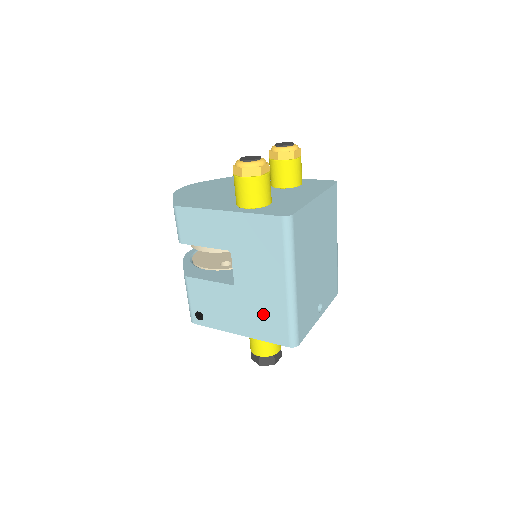
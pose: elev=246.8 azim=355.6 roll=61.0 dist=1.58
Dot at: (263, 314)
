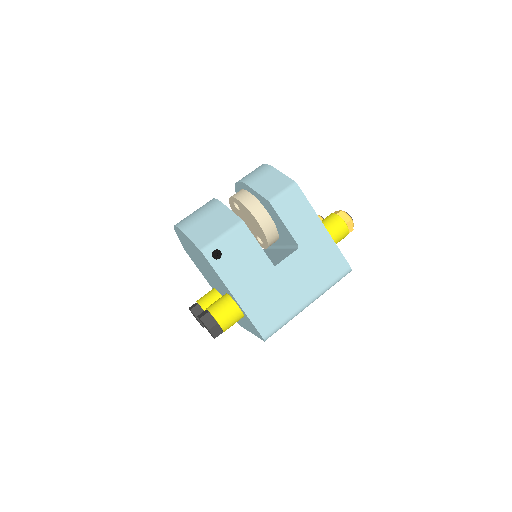
Dot at: (272, 302)
